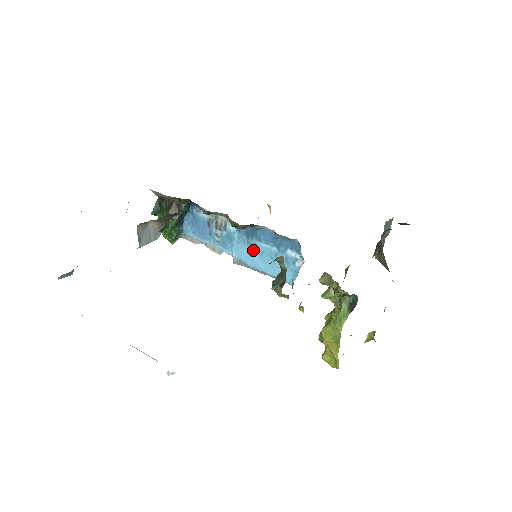
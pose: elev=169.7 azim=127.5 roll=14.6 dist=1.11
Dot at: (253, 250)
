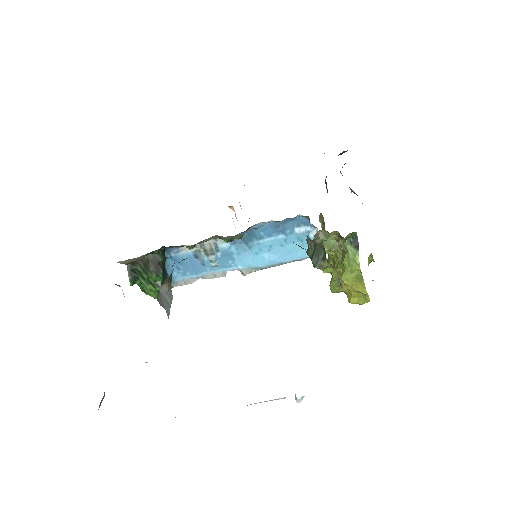
Dot at: (259, 251)
